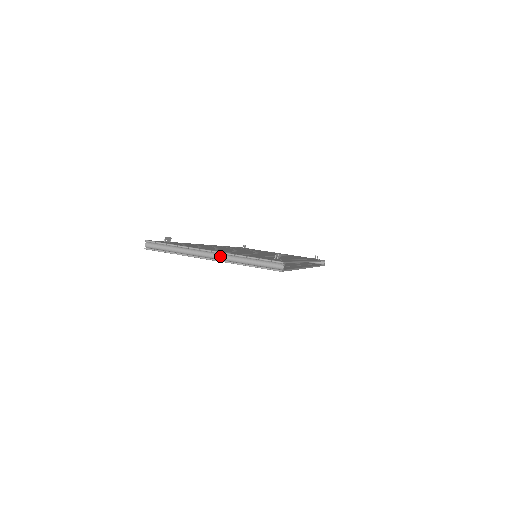
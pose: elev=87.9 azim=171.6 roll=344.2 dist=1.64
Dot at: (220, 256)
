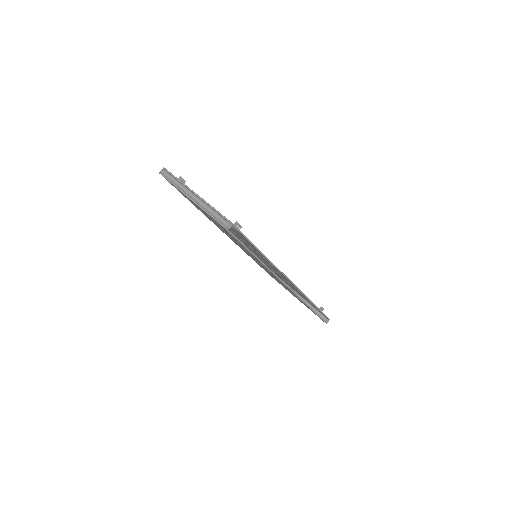
Dot at: (196, 198)
